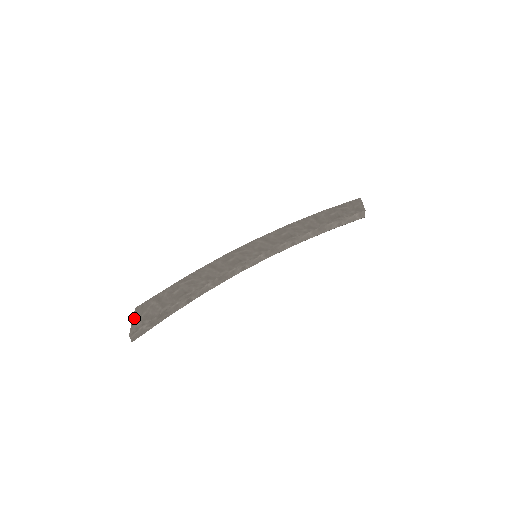
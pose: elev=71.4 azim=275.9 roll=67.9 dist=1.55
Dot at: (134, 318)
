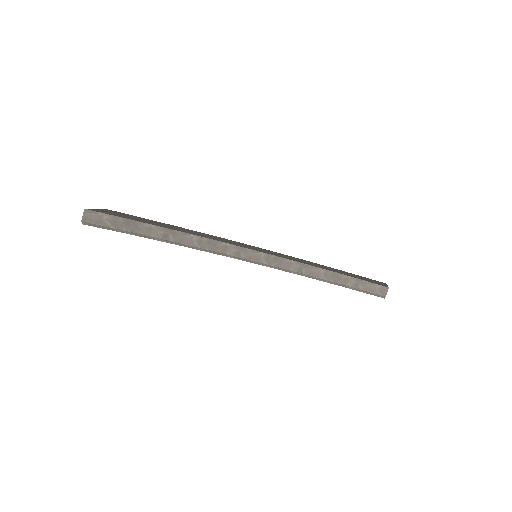
Dot at: (101, 209)
